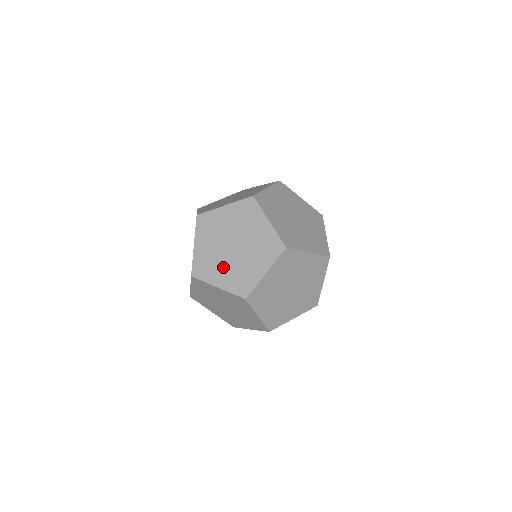
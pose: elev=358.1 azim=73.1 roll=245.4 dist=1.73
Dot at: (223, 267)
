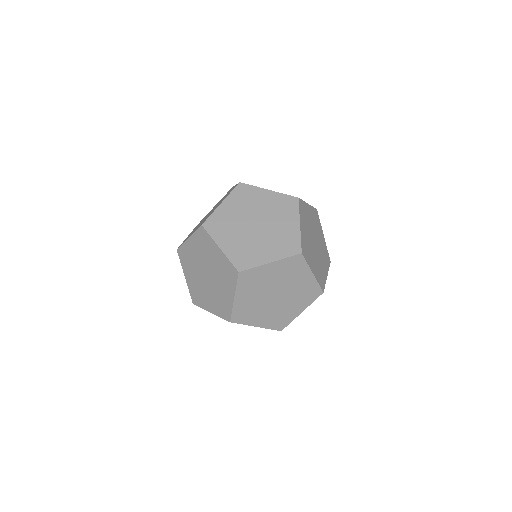
Dot at: occluded
